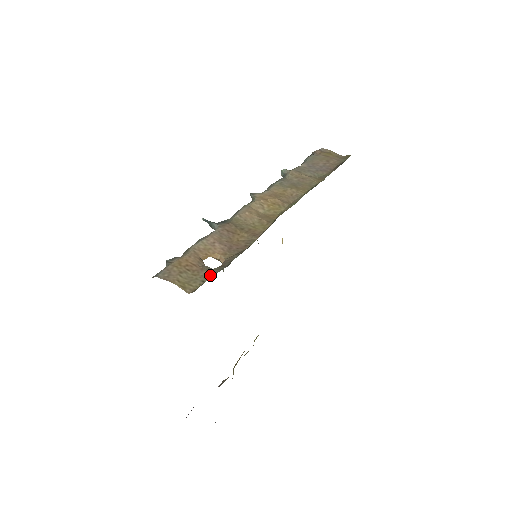
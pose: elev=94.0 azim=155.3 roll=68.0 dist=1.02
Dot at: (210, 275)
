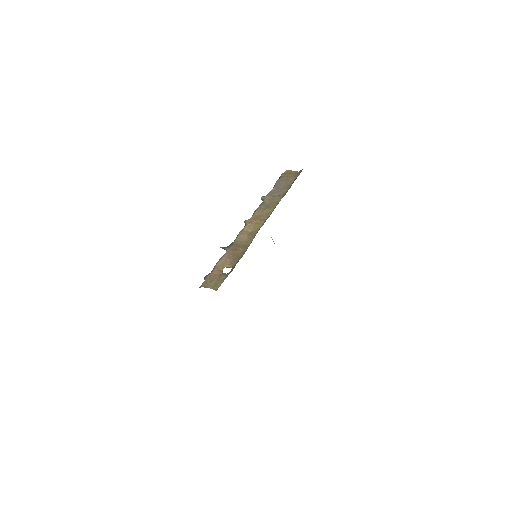
Dot at: (225, 278)
